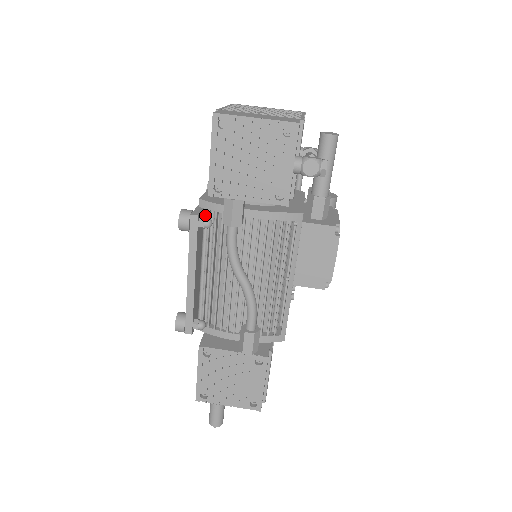
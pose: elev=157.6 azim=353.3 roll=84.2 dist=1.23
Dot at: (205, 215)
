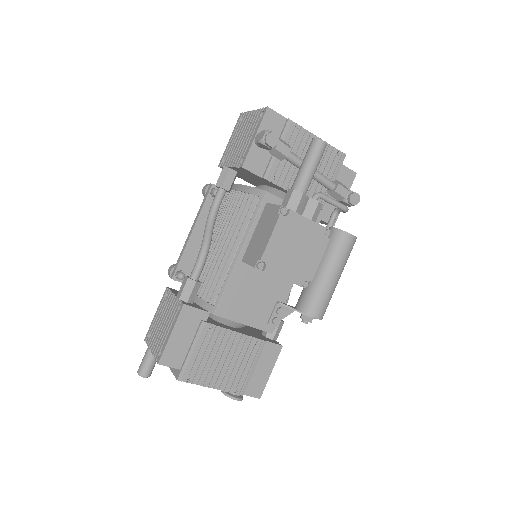
Dot at: occluded
